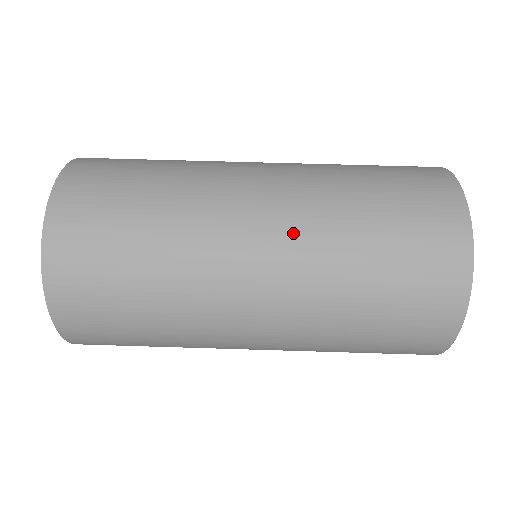
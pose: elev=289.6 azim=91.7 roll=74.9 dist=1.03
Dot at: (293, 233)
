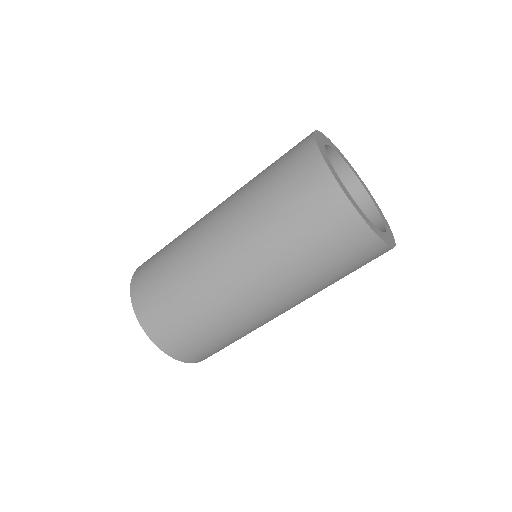
Dot at: occluded
